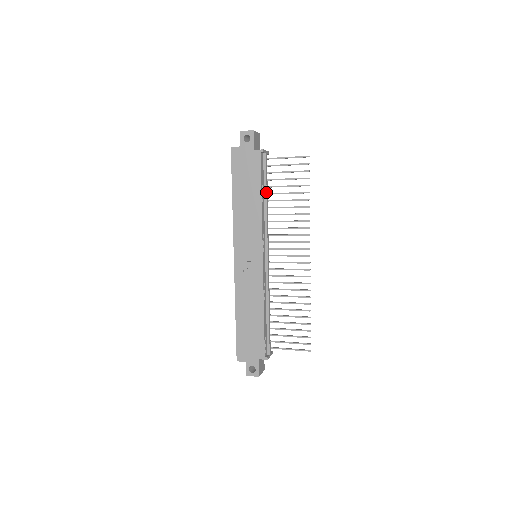
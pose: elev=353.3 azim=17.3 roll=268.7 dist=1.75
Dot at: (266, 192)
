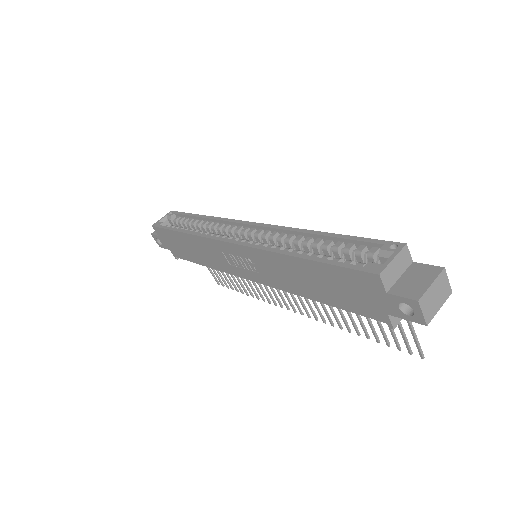
Dot at: occluded
